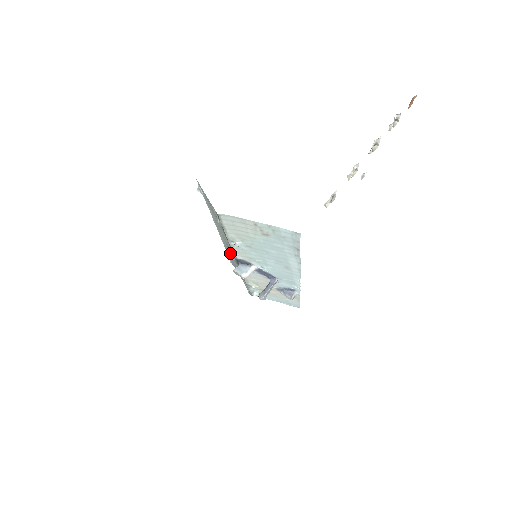
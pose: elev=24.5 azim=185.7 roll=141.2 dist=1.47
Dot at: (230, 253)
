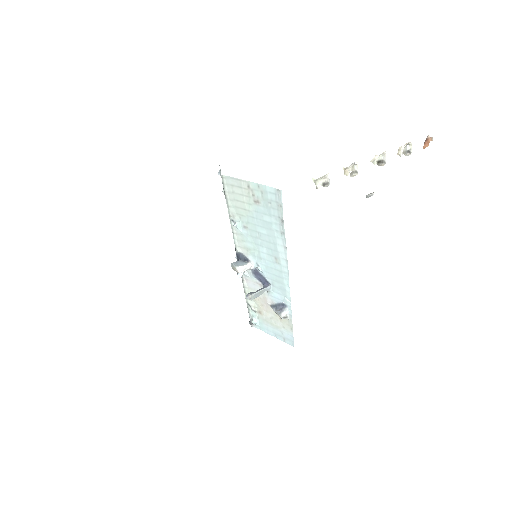
Dot at: occluded
